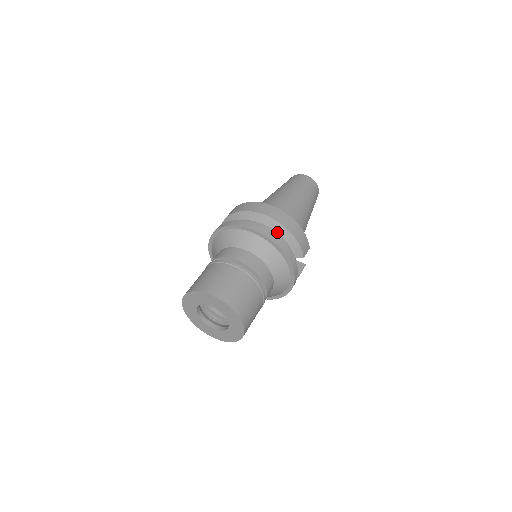
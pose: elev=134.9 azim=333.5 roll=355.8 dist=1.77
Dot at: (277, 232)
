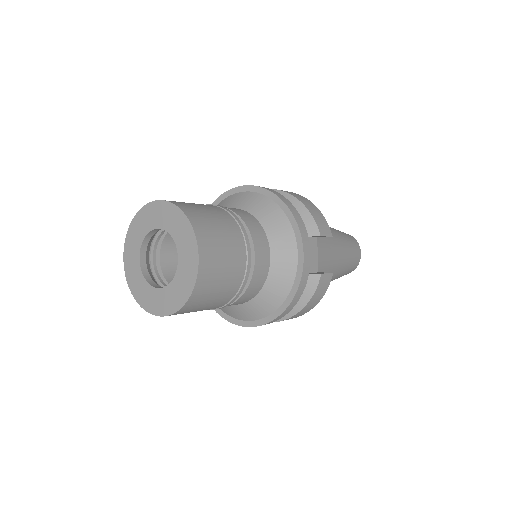
Dot at: occluded
